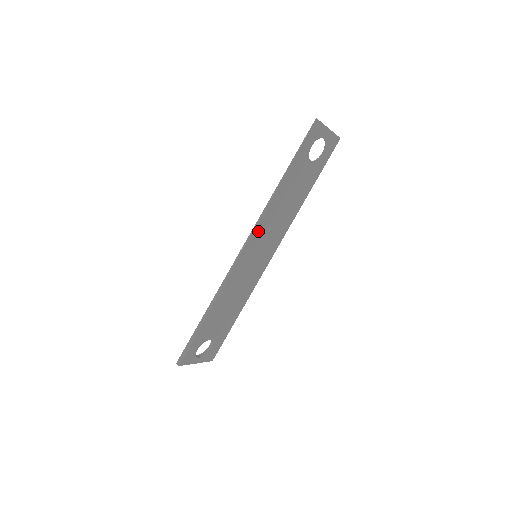
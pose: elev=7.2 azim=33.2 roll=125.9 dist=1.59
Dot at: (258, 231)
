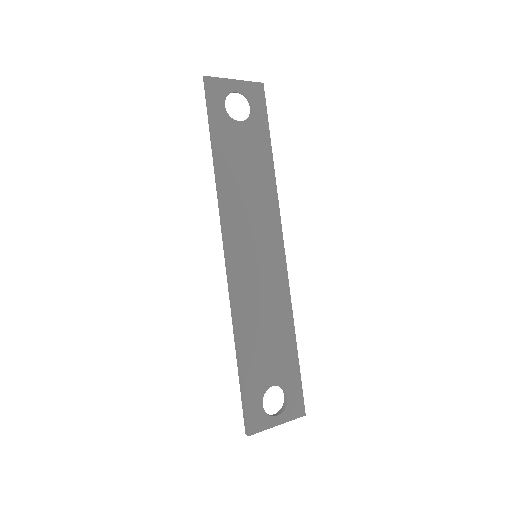
Dot at: (230, 225)
